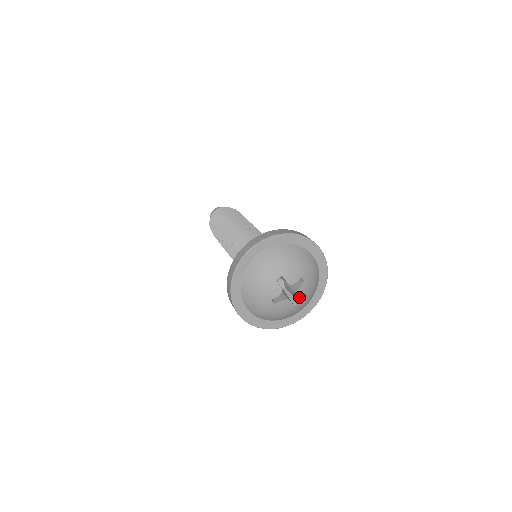
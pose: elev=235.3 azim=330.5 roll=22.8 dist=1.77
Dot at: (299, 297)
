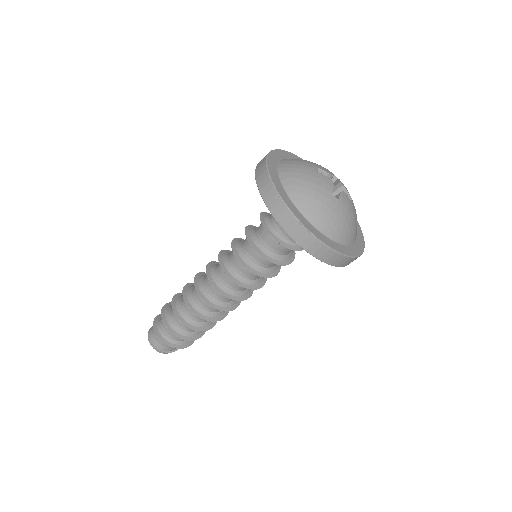
Dot at: (348, 193)
